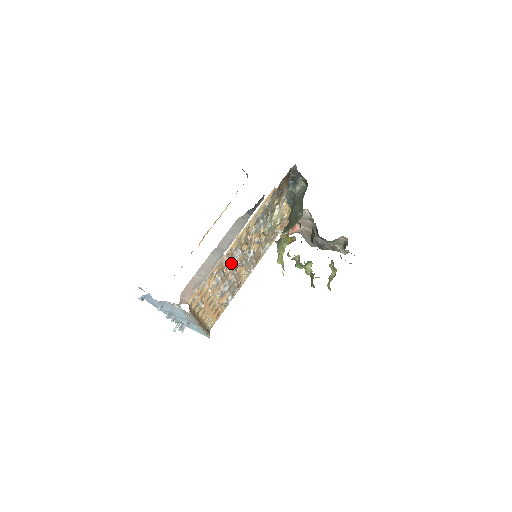
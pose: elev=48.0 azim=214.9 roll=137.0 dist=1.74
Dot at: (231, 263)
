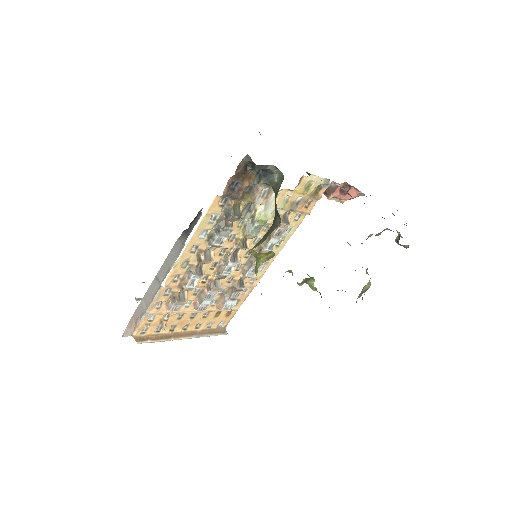
Dot at: (184, 288)
